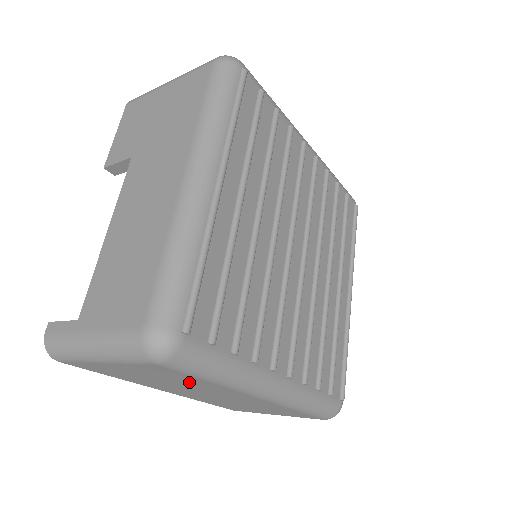
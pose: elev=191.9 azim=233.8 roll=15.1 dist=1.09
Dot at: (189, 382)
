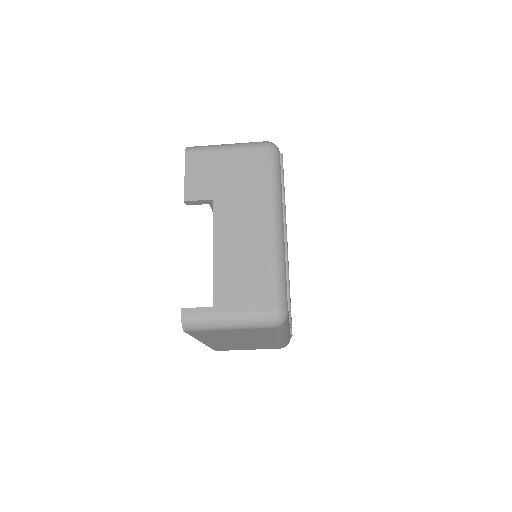
Dot at: (257, 335)
